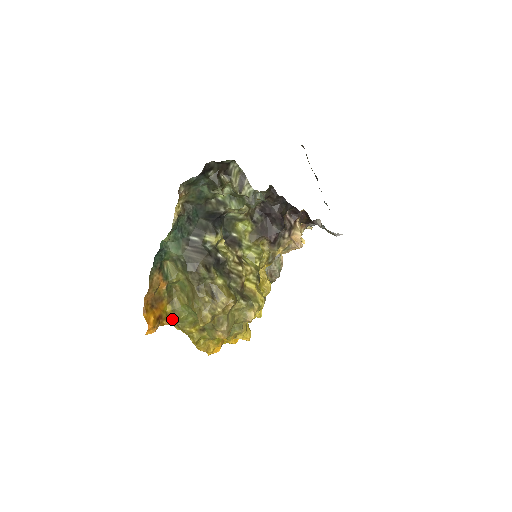
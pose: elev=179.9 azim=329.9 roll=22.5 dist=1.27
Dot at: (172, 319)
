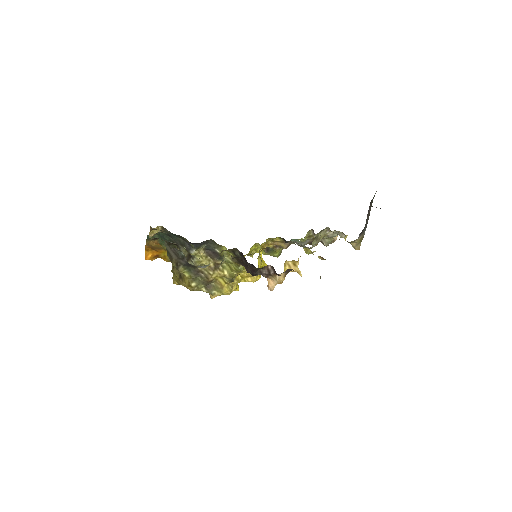
Dot at: (167, 260)
